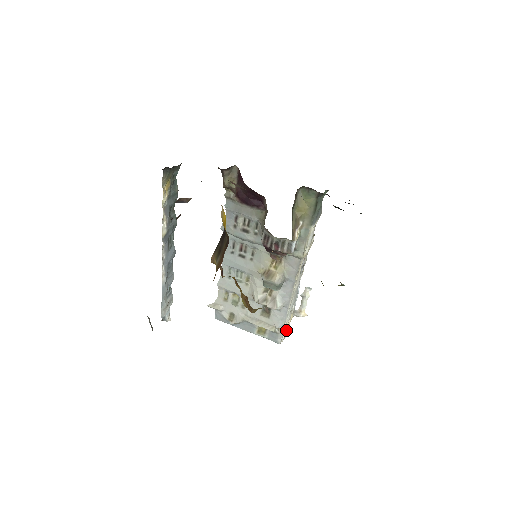
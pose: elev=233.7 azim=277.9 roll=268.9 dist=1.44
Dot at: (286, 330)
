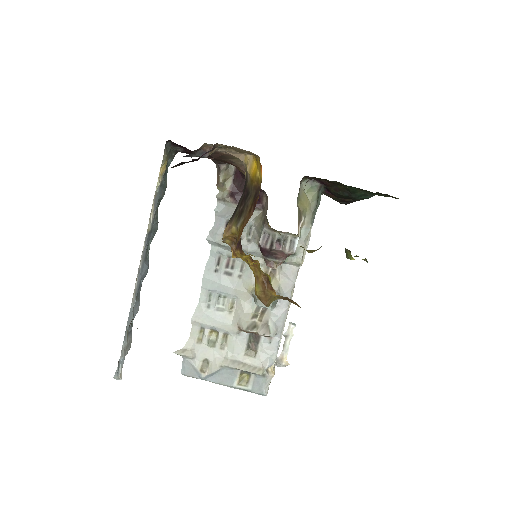
Dot at: (274, 374)
